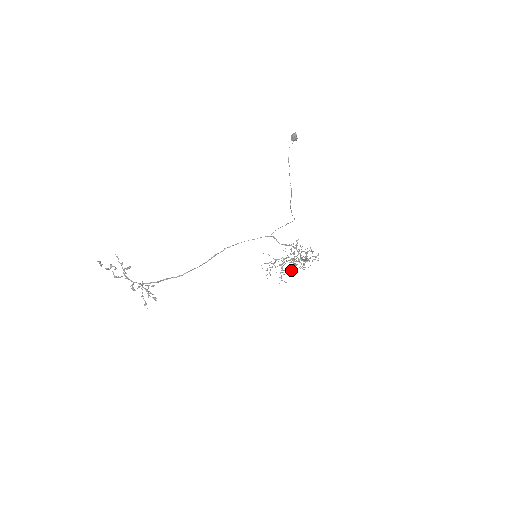
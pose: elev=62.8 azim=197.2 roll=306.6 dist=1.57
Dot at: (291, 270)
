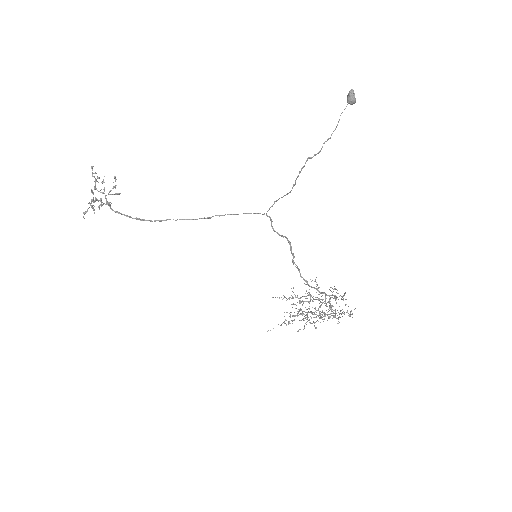
Dot at: occluded
